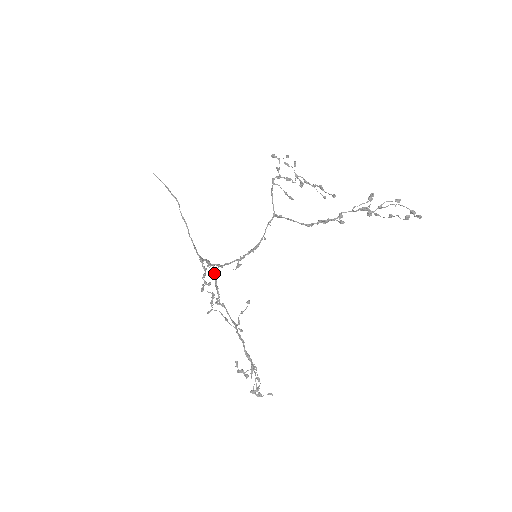
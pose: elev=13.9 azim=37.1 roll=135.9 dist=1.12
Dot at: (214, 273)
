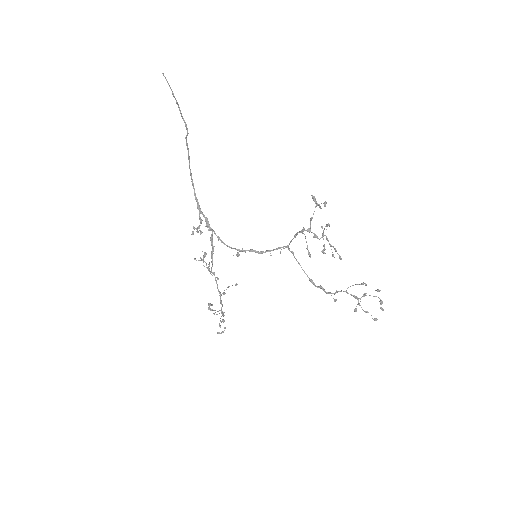
Dot at: (212, 242)
